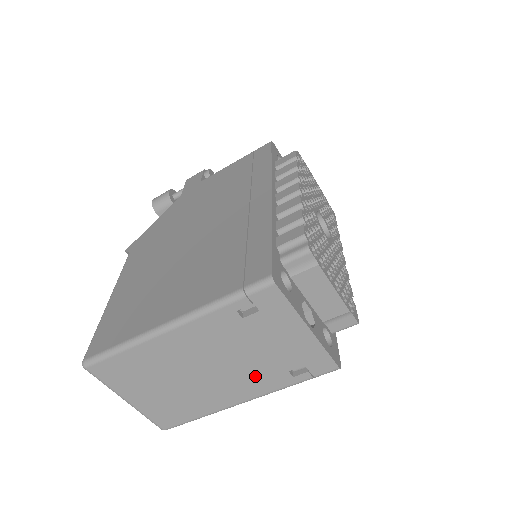
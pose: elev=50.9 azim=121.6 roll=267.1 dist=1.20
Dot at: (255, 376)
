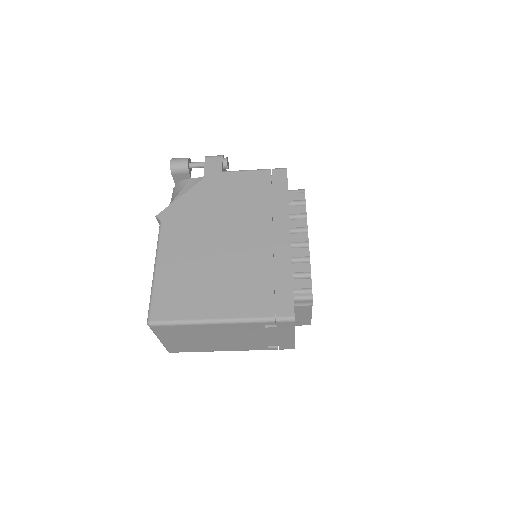
Dot at: (248, 344)
